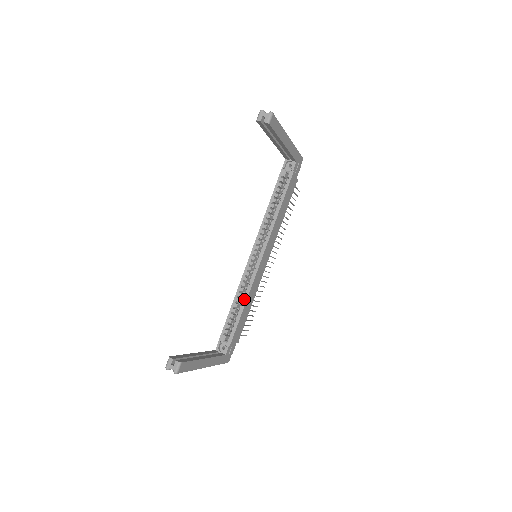
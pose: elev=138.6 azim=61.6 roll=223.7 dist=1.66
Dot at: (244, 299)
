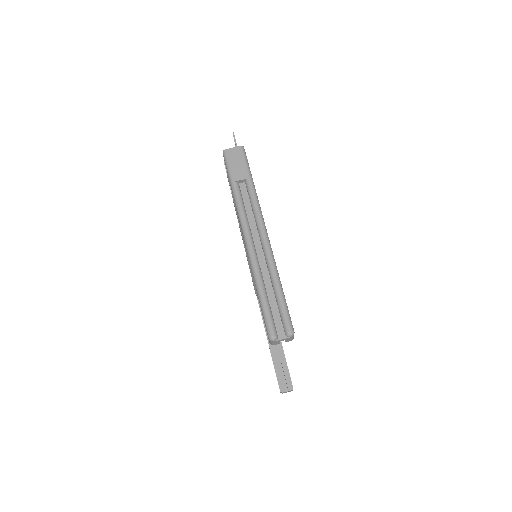
Dot at: occluded
